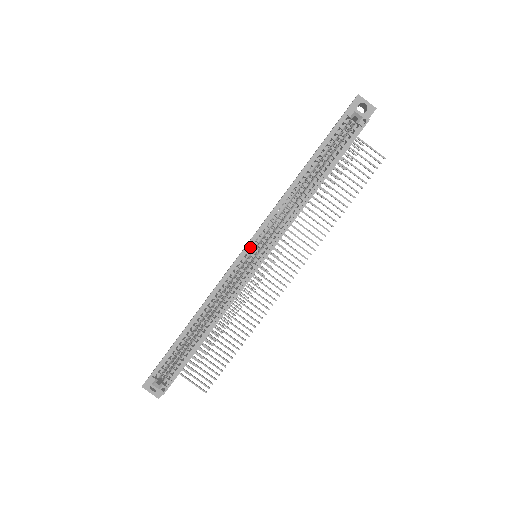
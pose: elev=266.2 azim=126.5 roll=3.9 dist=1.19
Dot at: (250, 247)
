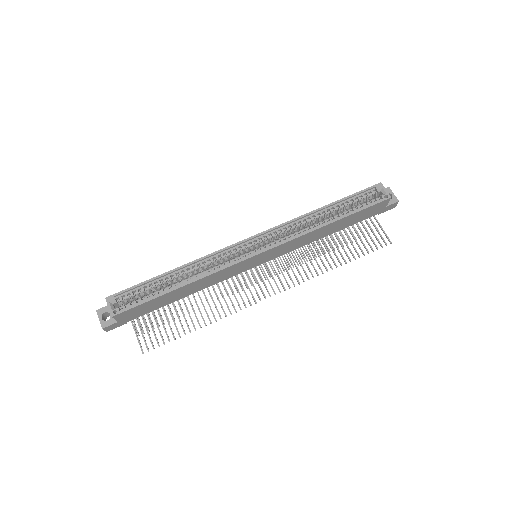
Dot at: (257, 239)
